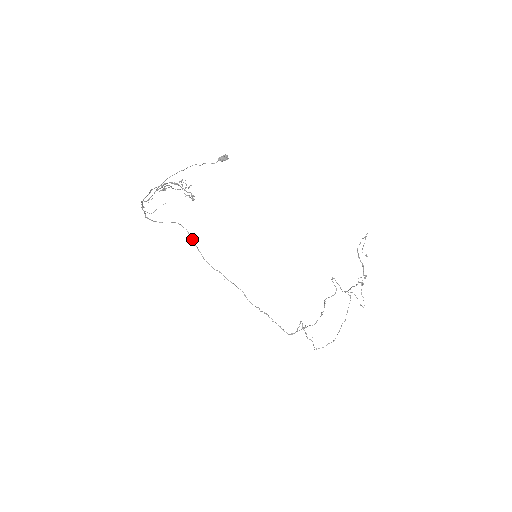
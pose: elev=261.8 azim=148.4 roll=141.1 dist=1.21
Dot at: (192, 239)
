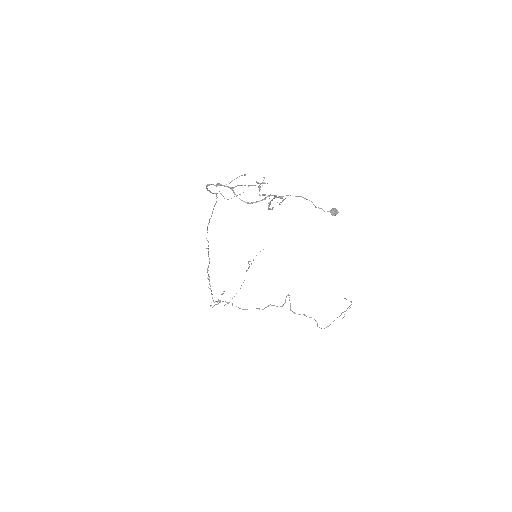
Dot at: occluded
